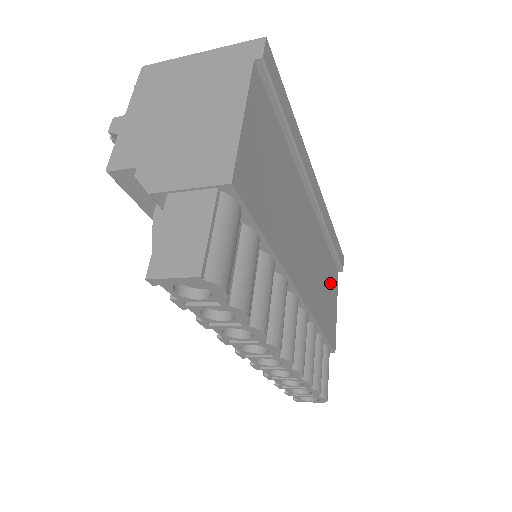
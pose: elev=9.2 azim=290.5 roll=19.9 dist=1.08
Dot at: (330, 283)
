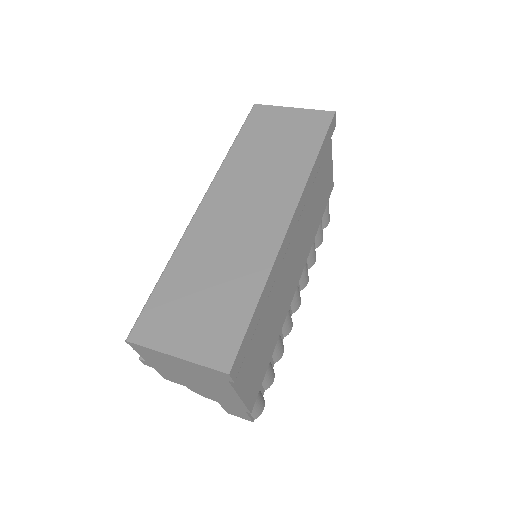
Dot at: (322, 175)
